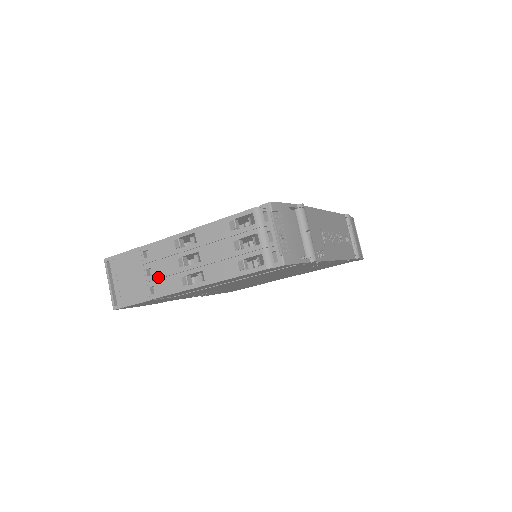
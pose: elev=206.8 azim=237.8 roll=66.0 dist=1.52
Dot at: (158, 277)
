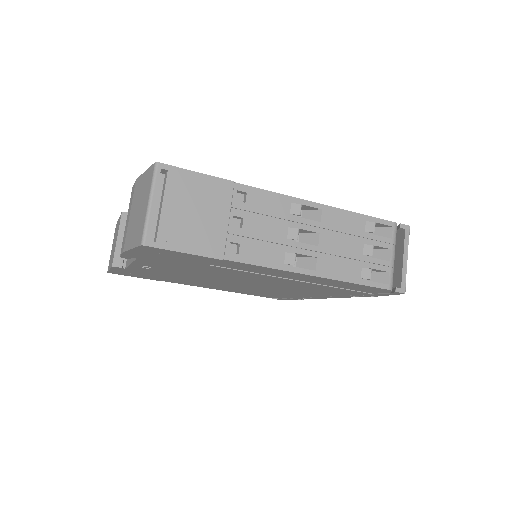
Dot at: (250, 235)
